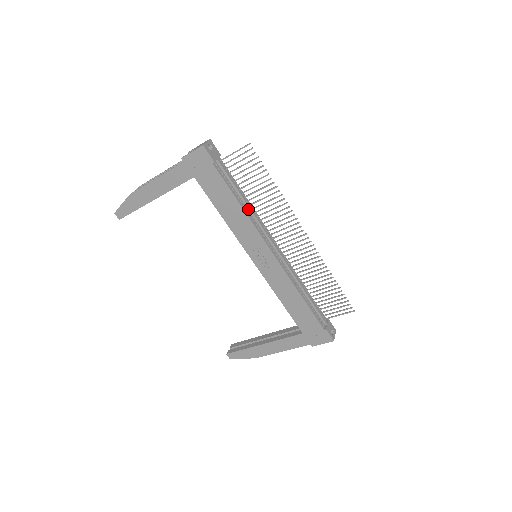
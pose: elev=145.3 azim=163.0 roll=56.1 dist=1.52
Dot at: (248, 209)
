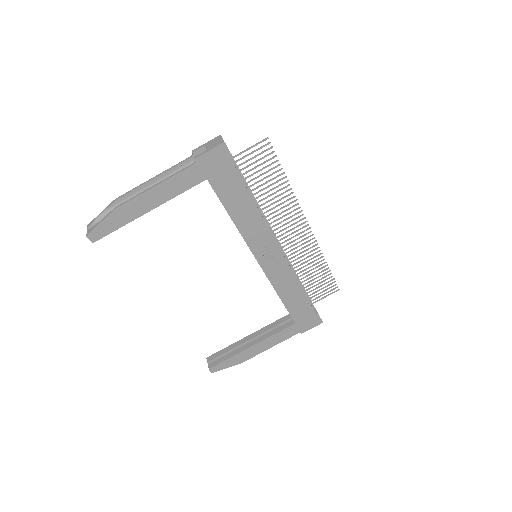
Dot at: (258, 208)
